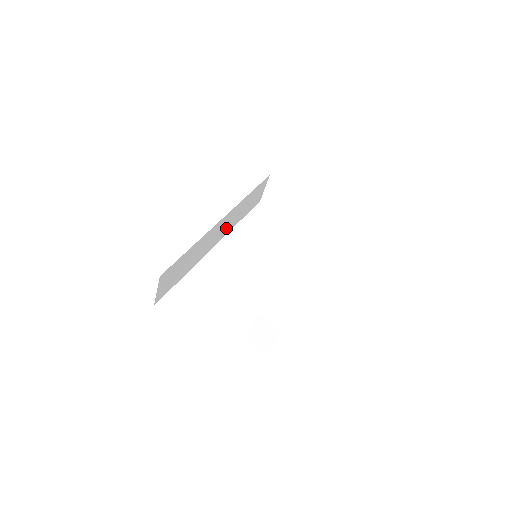
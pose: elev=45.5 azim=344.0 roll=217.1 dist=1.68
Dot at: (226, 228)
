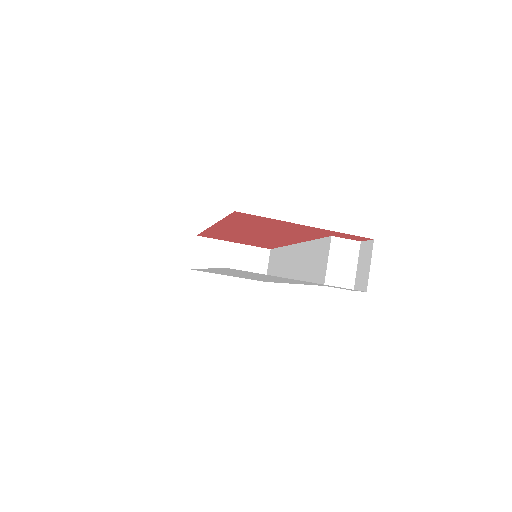
Dot at: occluded
